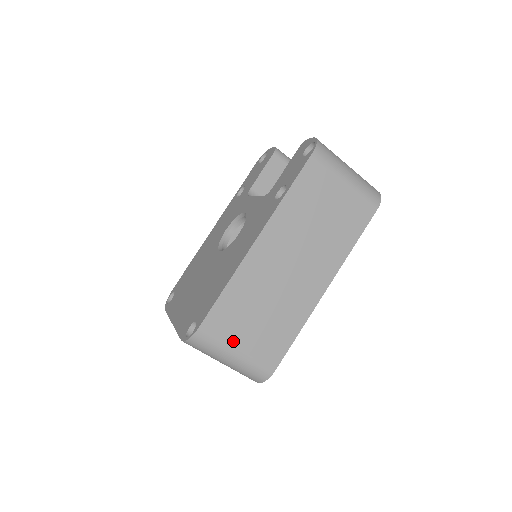
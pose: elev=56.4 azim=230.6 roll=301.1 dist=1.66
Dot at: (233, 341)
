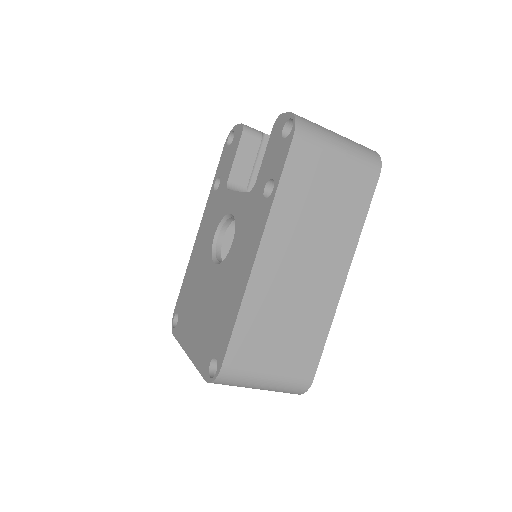
Dot at: (262, 367)
